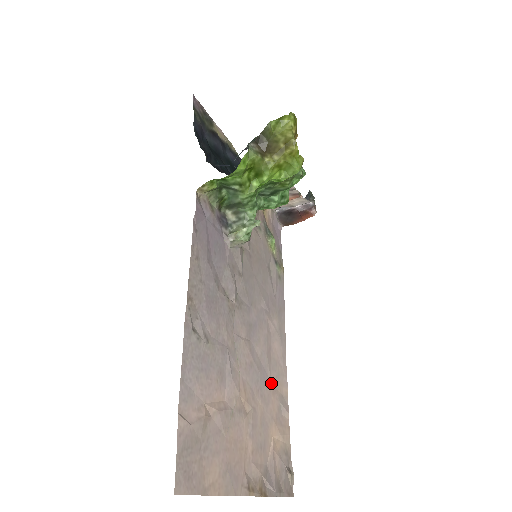
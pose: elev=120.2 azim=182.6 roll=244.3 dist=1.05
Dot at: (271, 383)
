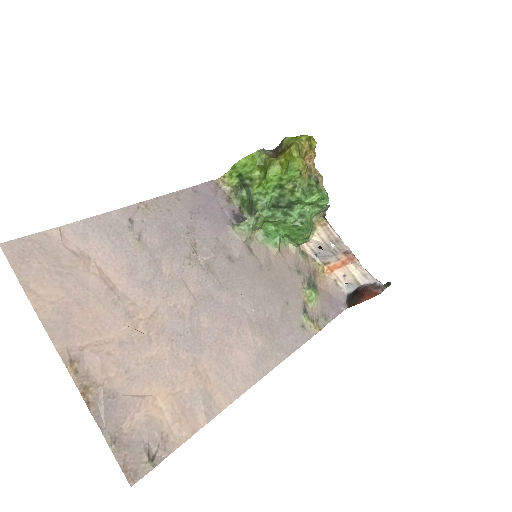
Dot at: (201, 365)
